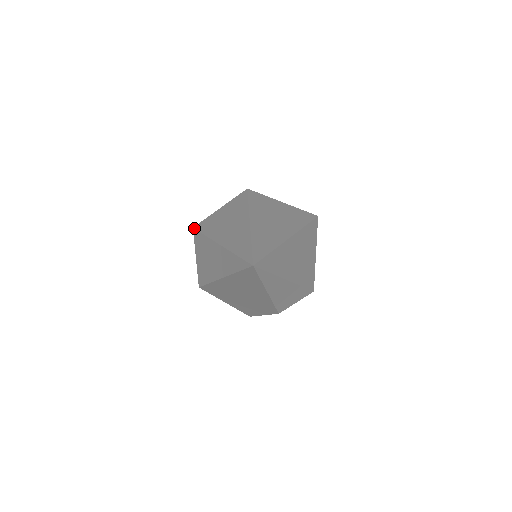
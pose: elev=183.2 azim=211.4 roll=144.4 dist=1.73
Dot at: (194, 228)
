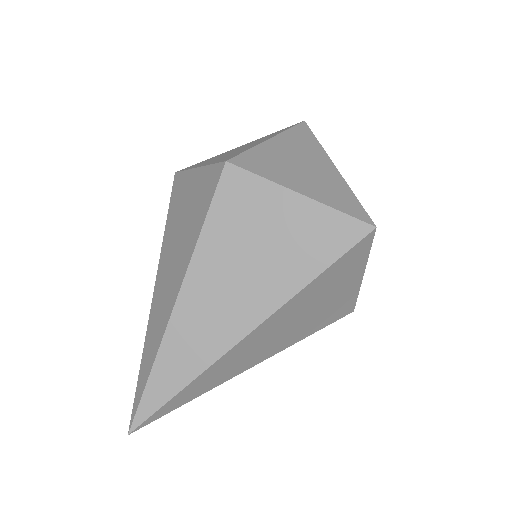
Dot at: occluded
